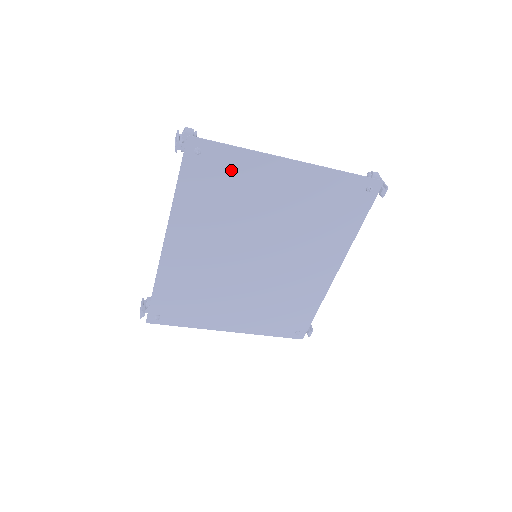
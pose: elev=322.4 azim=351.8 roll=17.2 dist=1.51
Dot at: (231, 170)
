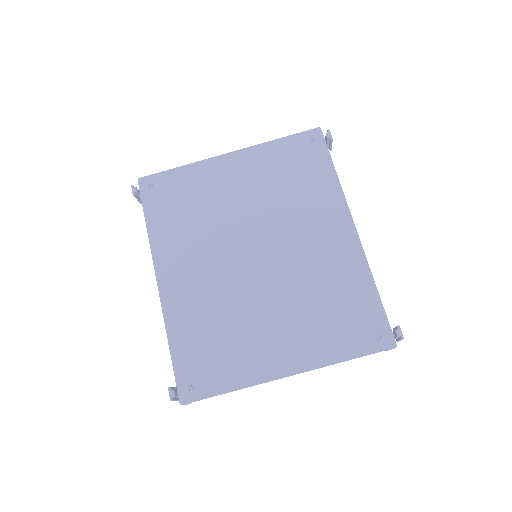
Dot at: (183, 186)
